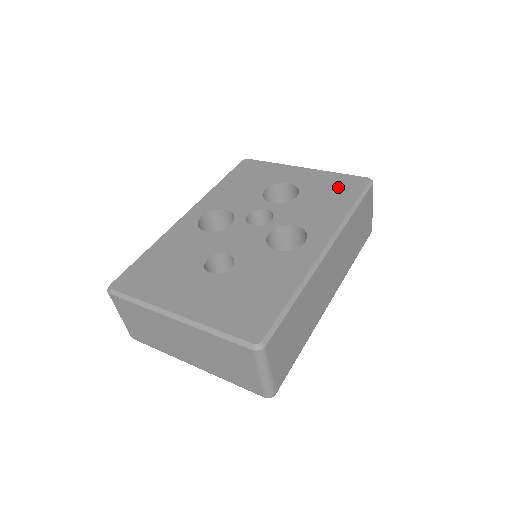
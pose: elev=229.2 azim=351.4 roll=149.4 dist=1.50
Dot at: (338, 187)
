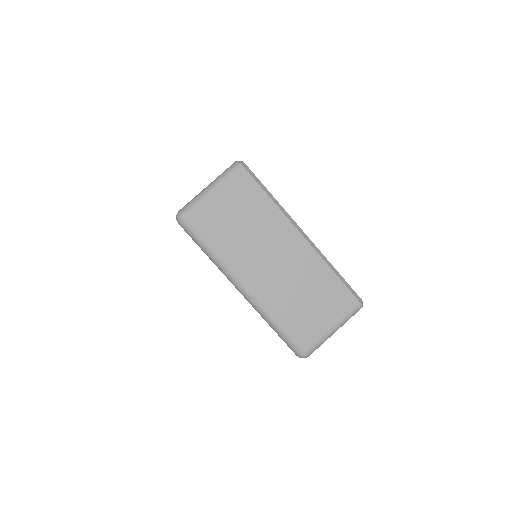
Dot at: occluded
